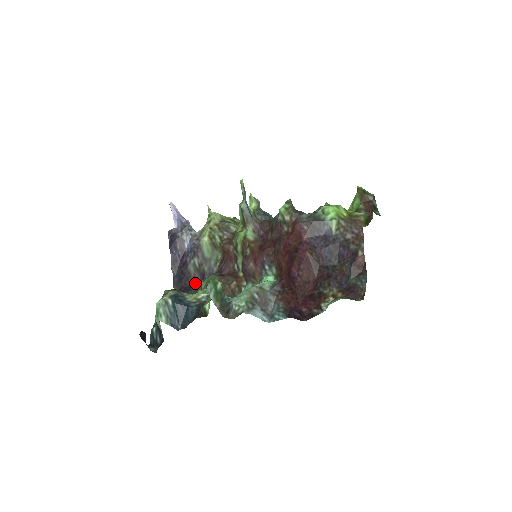
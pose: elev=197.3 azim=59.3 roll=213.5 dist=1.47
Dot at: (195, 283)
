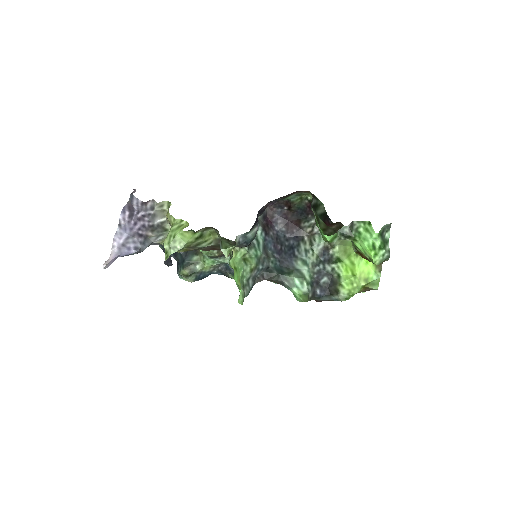
Dot at: occluded
